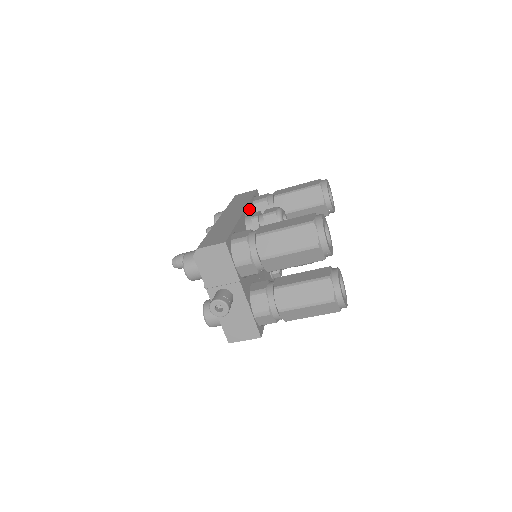
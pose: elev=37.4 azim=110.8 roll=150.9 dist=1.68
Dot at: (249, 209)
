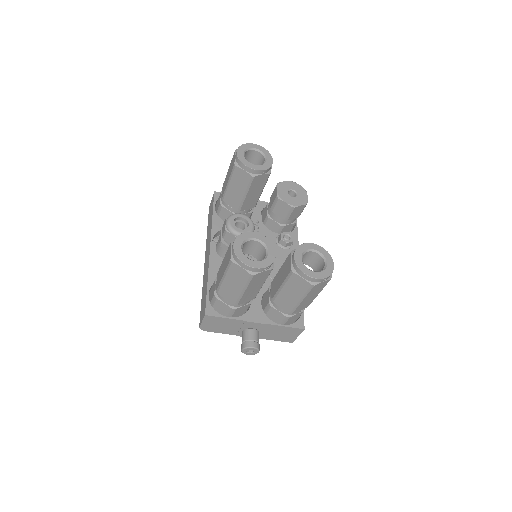
Dot at: (216, 231)
